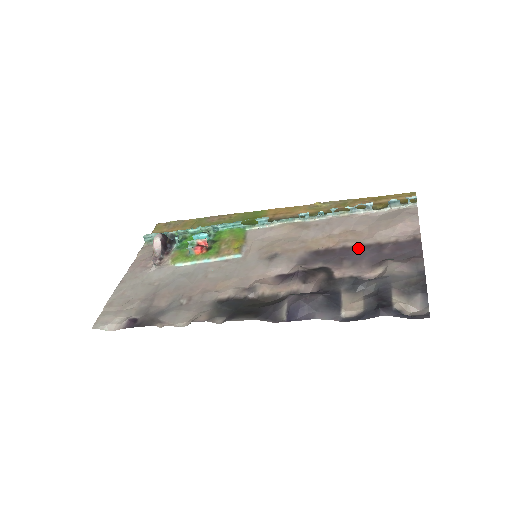
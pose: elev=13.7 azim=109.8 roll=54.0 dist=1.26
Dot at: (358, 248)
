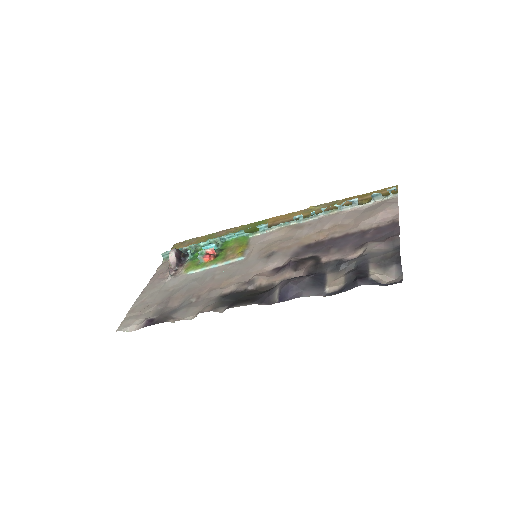
Dot at: (344, 237)
